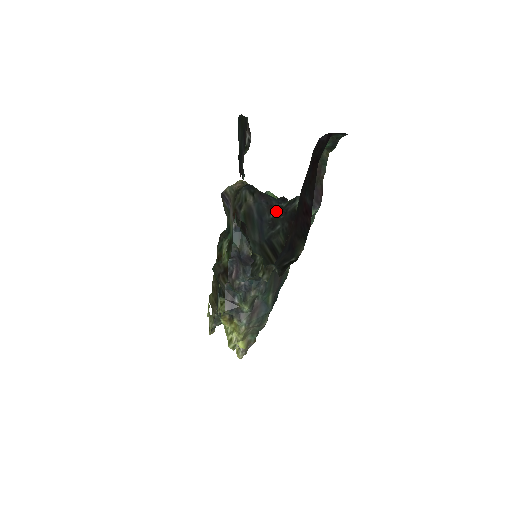
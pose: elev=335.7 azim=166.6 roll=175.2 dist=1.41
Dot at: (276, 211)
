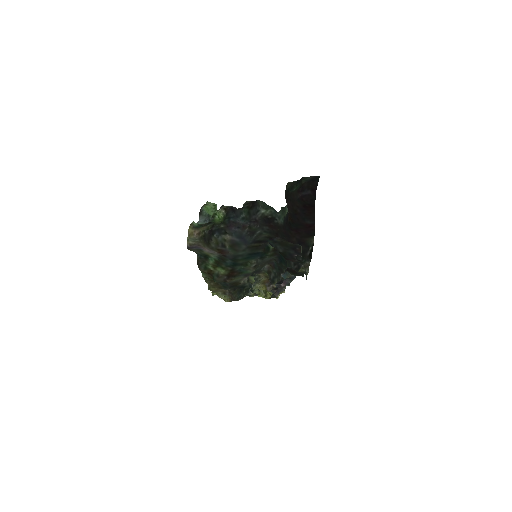
Dot at: (250, 226)
